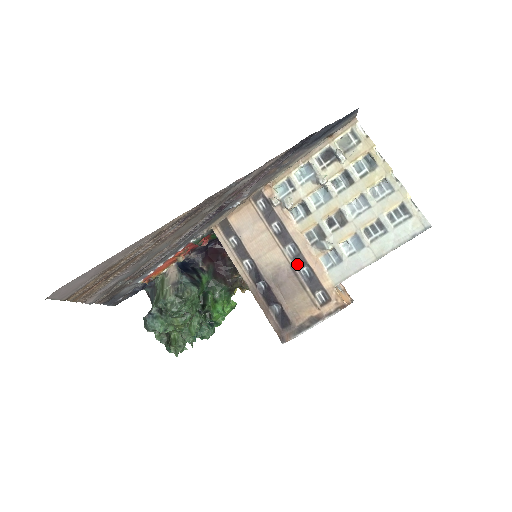
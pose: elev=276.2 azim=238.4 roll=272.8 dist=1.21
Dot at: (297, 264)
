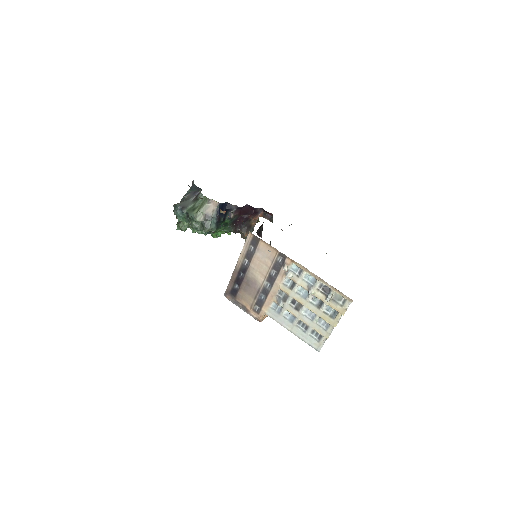
Dot at: (263, 291)
